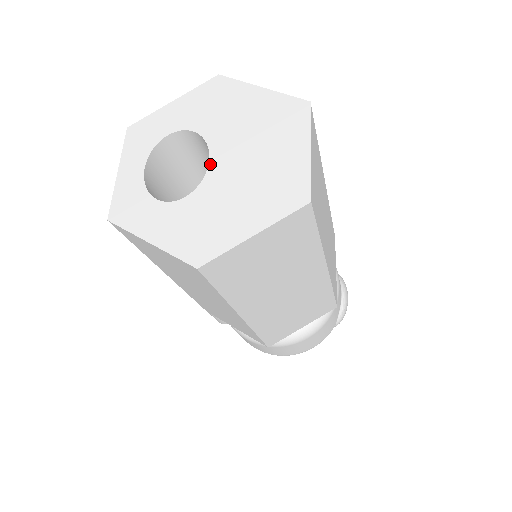
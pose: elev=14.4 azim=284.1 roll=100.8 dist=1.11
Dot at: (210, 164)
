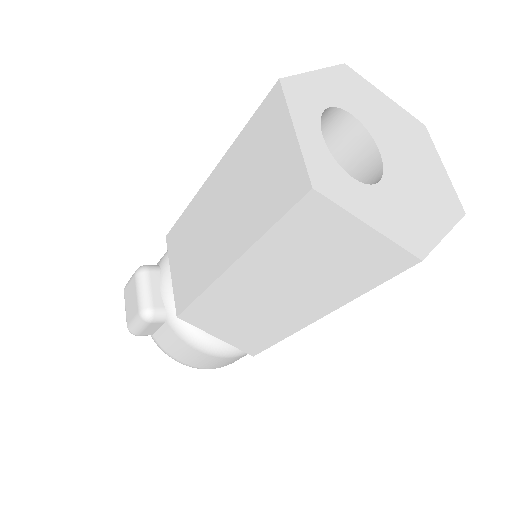
Dot at: (382, 155)
